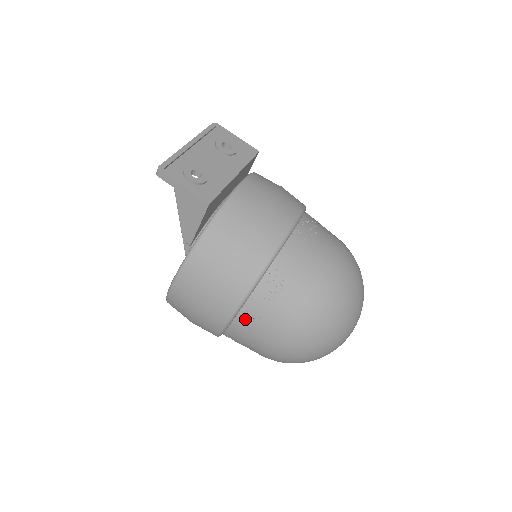
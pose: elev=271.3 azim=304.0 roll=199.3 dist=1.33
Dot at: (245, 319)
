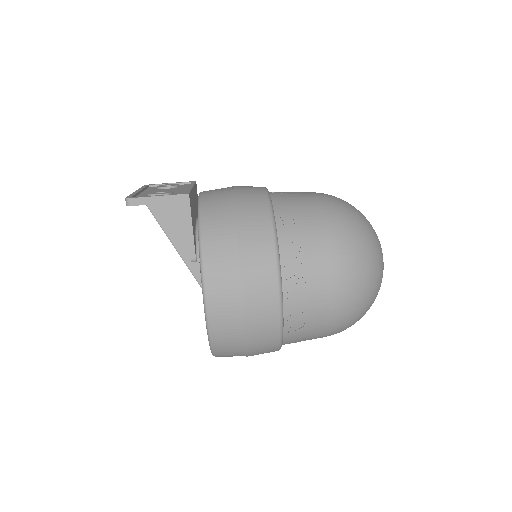
Dot at: (291, 277)
